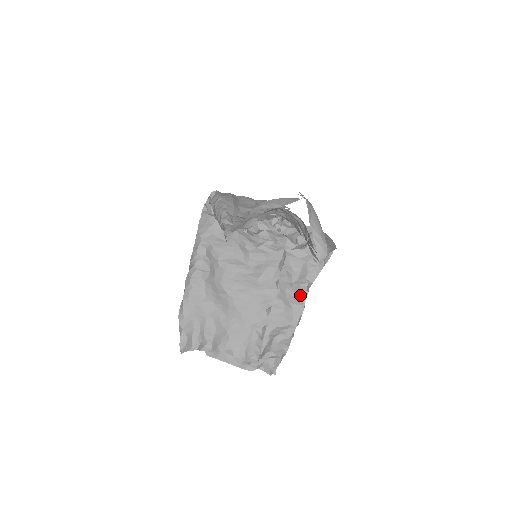
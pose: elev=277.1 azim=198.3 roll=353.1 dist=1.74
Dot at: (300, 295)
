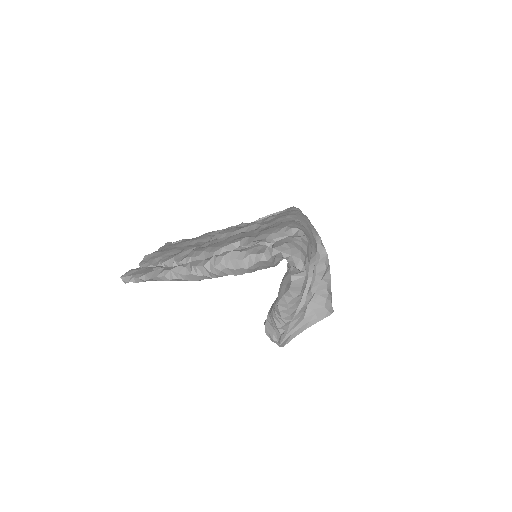
Dot at: occluded
